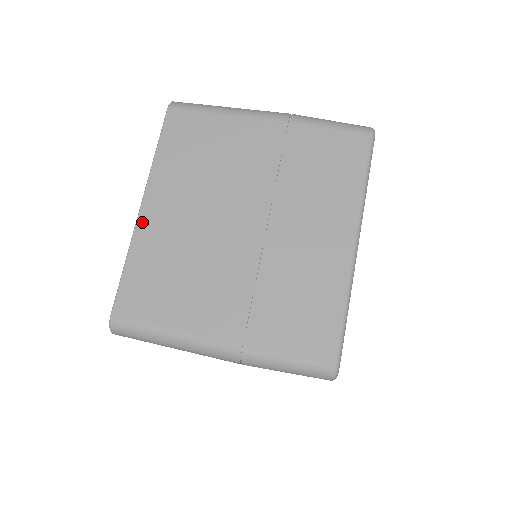
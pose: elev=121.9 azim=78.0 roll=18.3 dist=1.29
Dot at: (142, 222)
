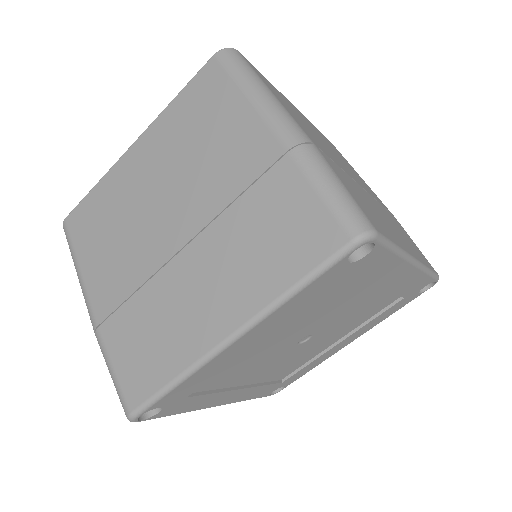
Dot at: (124, 160)
